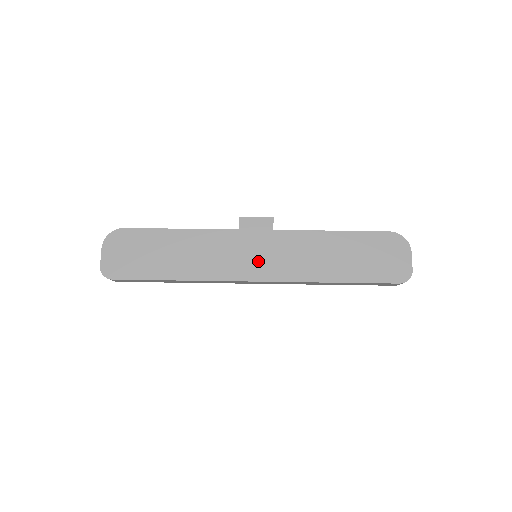
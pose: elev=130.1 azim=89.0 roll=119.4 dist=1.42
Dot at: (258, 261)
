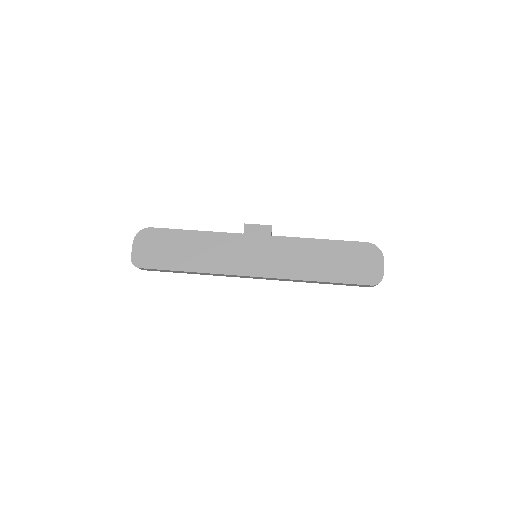
Dot at: (257, 260)
